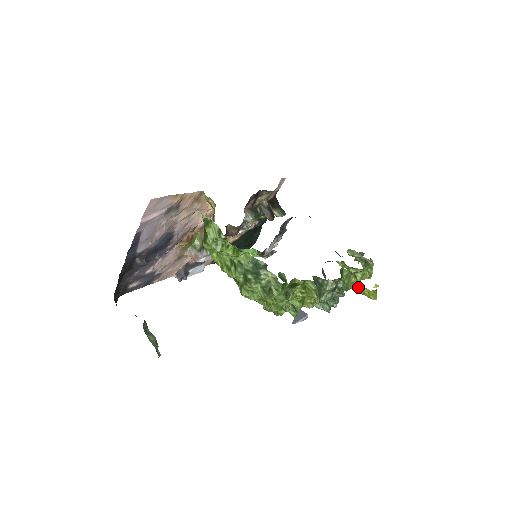
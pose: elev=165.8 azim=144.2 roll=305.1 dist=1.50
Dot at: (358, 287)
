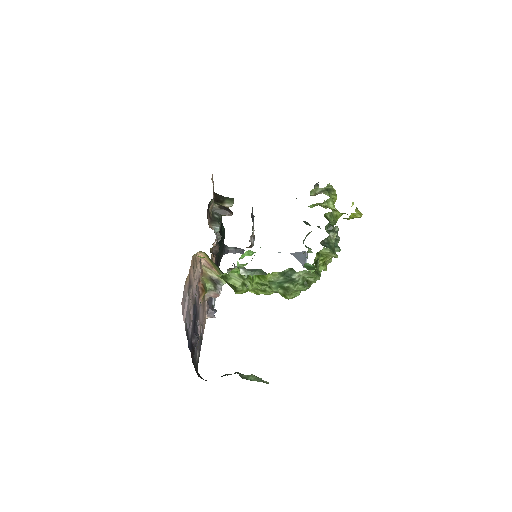
Dot at: (346, 218)
